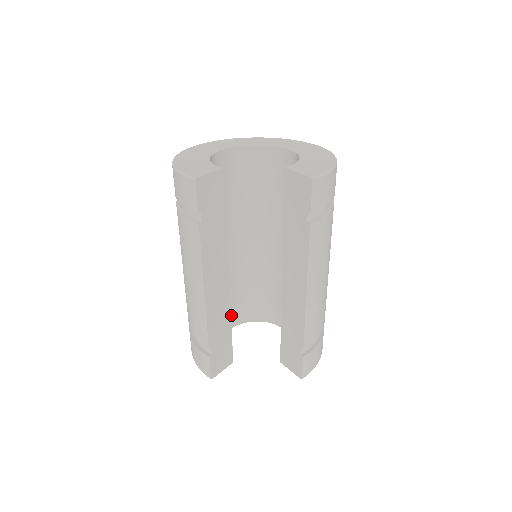
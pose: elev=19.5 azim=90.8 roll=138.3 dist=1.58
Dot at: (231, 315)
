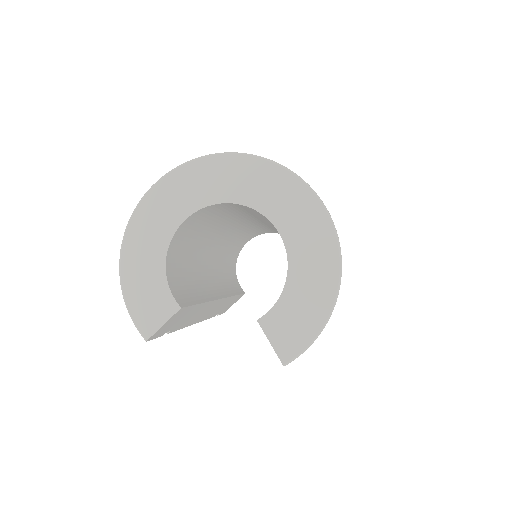
Dot at: (245, 240)
